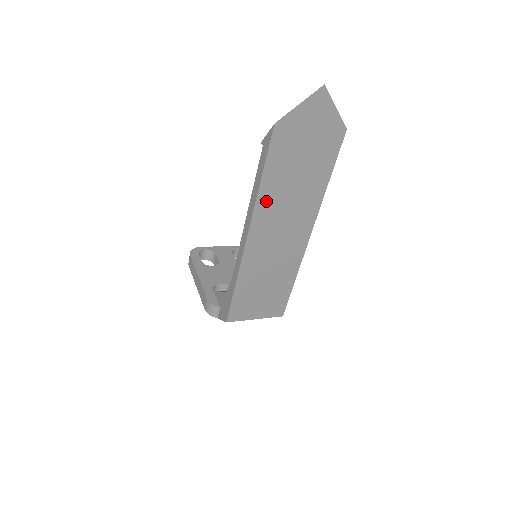
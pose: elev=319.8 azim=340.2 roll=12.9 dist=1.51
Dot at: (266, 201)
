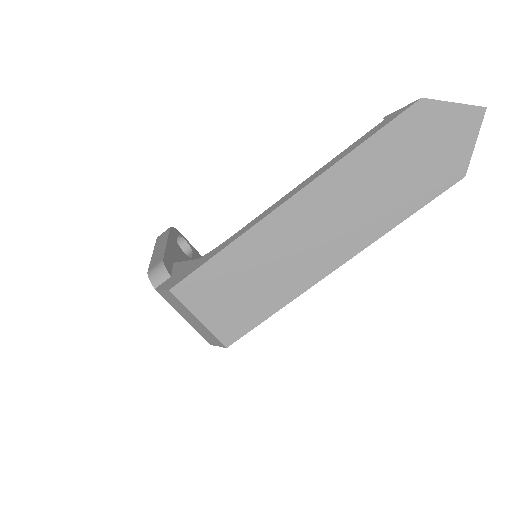
Dot at: (342, 175)
